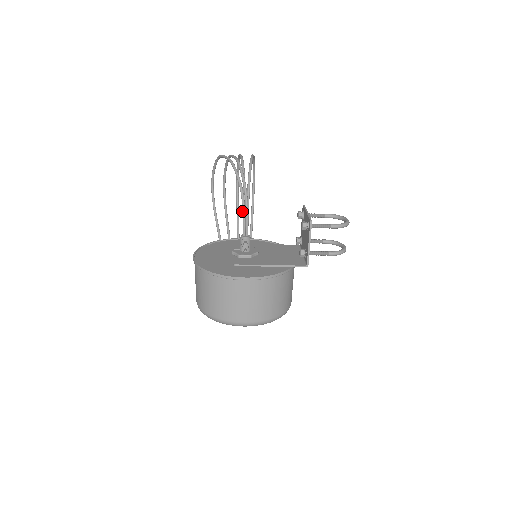
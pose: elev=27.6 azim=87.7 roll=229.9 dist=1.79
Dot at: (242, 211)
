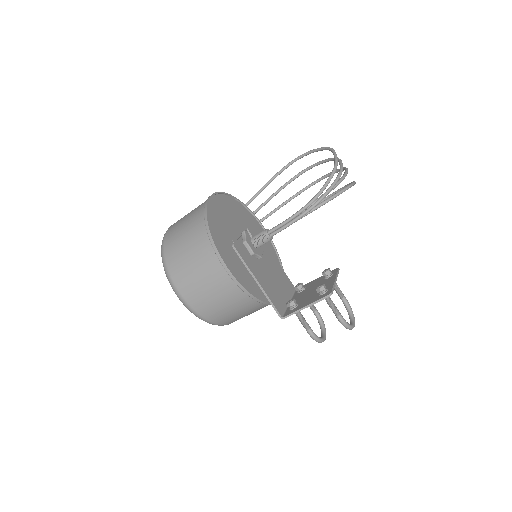
Dot at: (293, 214)
